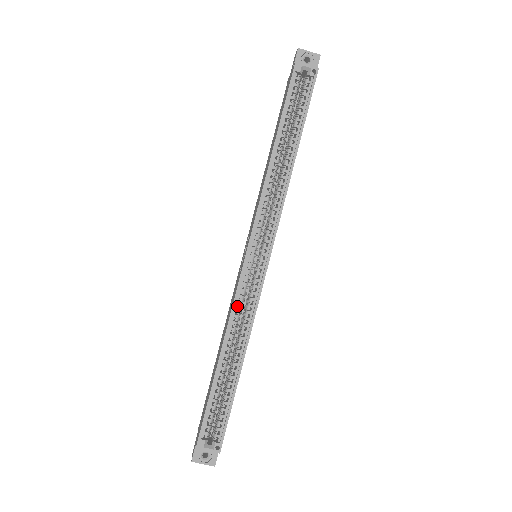
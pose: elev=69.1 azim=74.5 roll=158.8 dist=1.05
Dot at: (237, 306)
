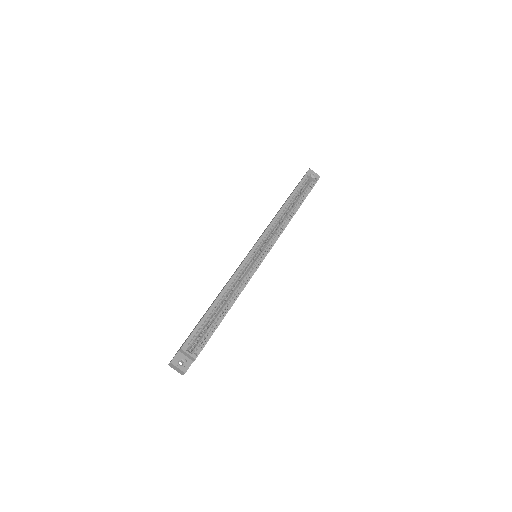
Dot at: (236, 277)
